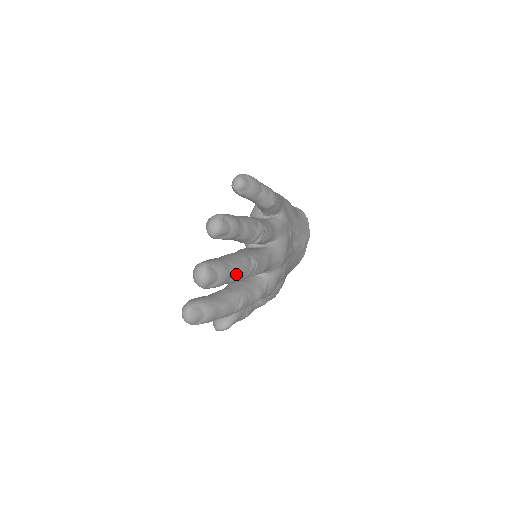
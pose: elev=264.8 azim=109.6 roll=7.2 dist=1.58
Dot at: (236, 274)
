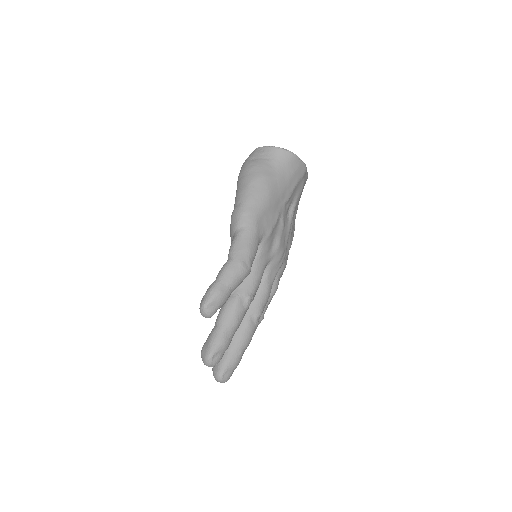
Dot at: (246, 348)
